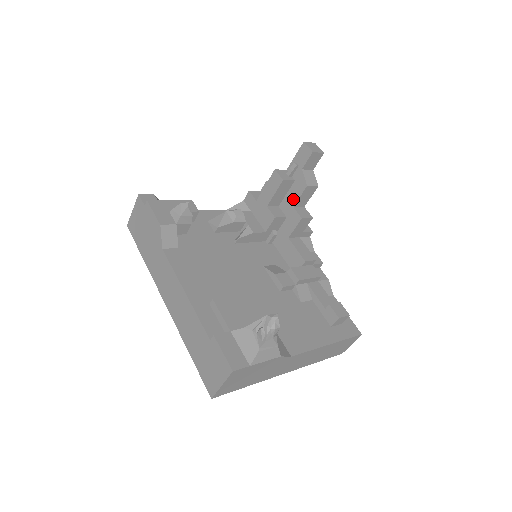
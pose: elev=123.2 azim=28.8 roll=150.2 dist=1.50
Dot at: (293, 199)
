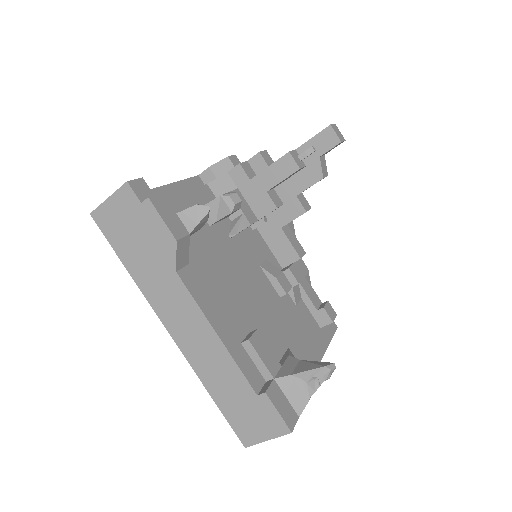
Dot at: (298, 187)
